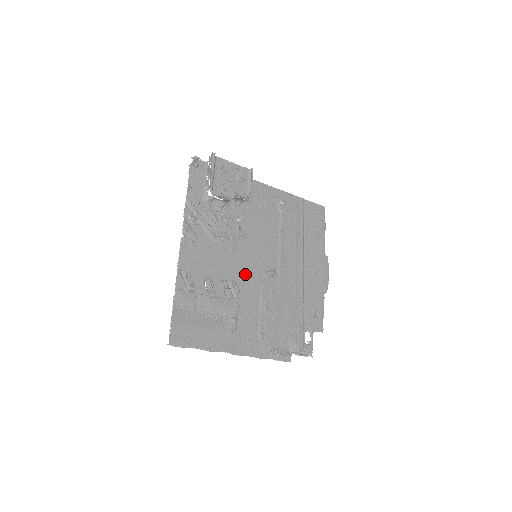
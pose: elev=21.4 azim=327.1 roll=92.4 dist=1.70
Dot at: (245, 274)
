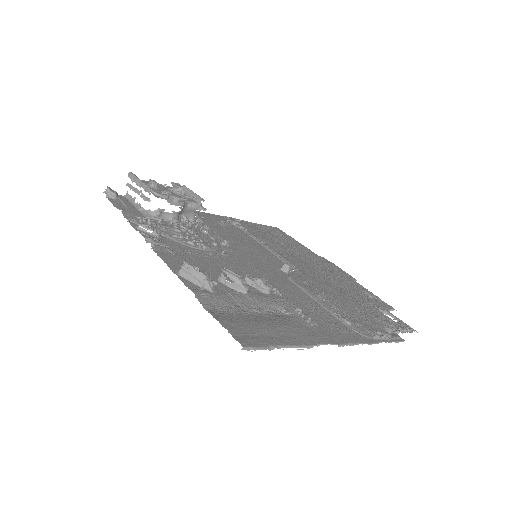
Dot at: (261, 272)
